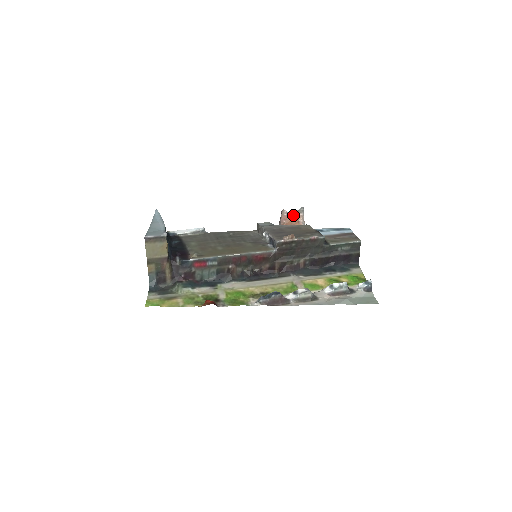
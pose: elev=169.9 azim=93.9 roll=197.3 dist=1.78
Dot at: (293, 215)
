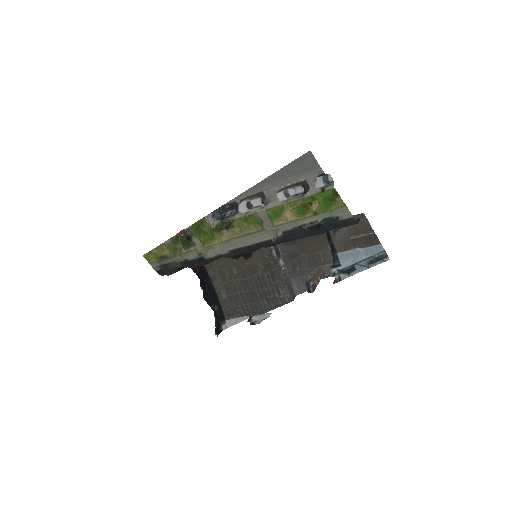
Dot at: (327, 271)
